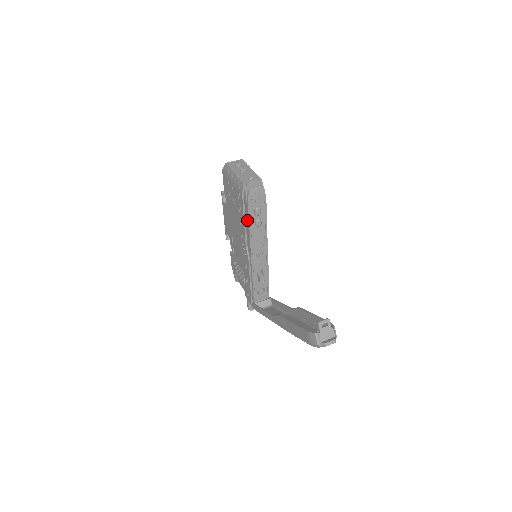
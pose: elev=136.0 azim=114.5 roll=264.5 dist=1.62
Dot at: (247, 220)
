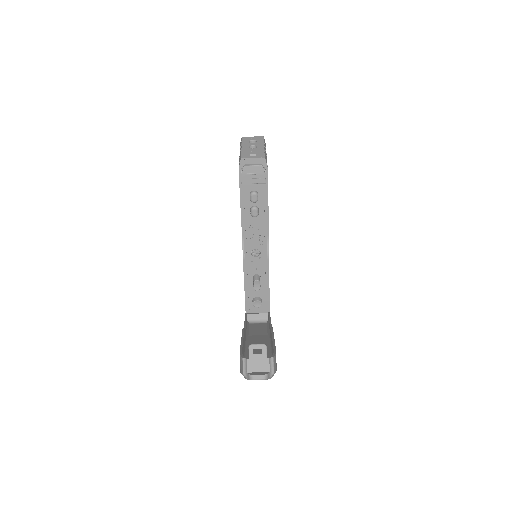
Dot at: (242, 206)
